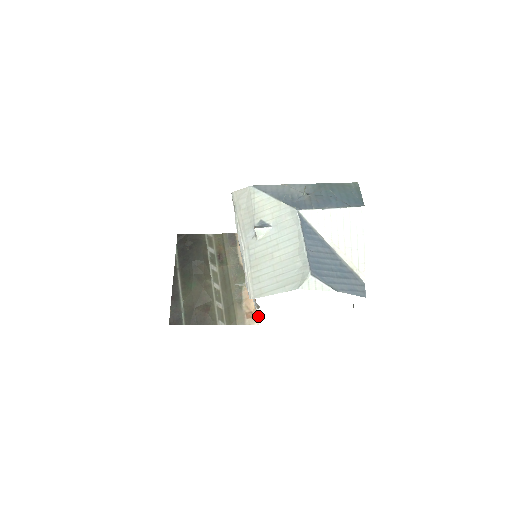
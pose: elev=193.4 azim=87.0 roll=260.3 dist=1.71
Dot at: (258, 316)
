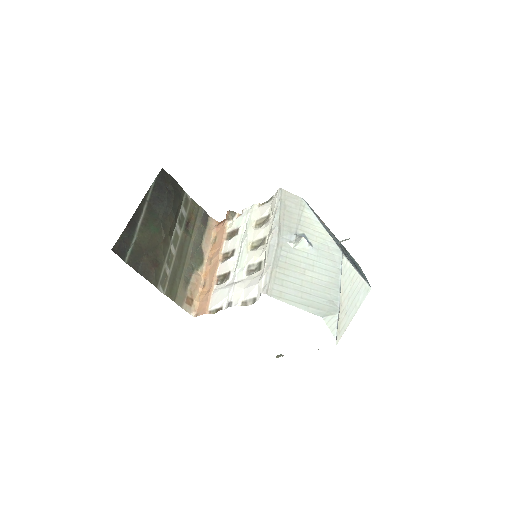
Dot at: (211, 309)
